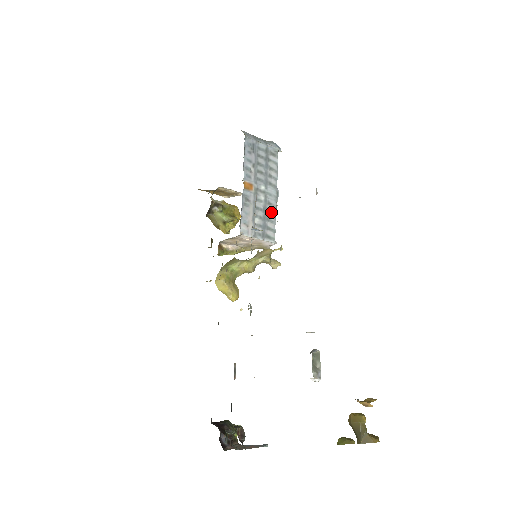
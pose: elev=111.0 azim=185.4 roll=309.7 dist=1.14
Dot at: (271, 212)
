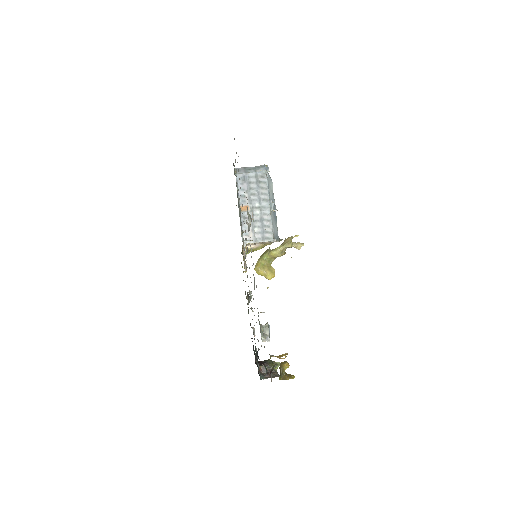
Dot at: (267, 220)
